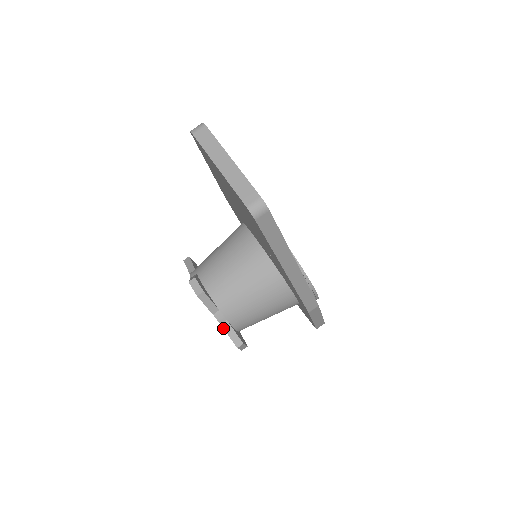
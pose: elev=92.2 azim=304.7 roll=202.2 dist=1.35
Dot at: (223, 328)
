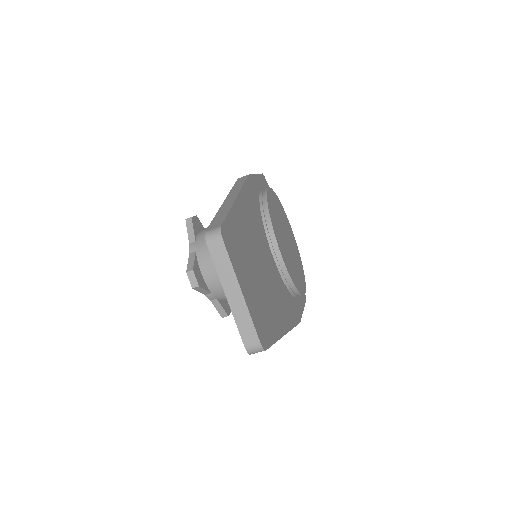
Dot at: (212, 303)
